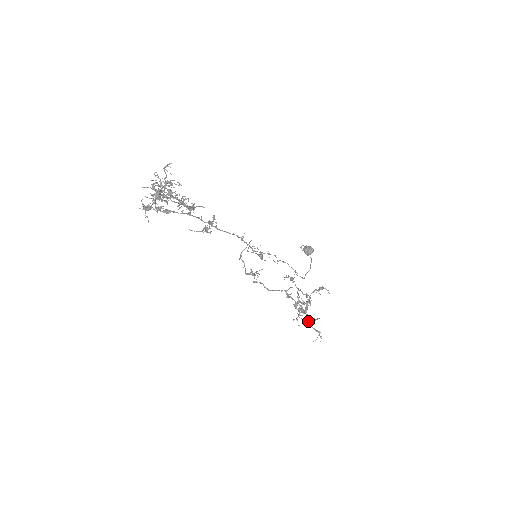
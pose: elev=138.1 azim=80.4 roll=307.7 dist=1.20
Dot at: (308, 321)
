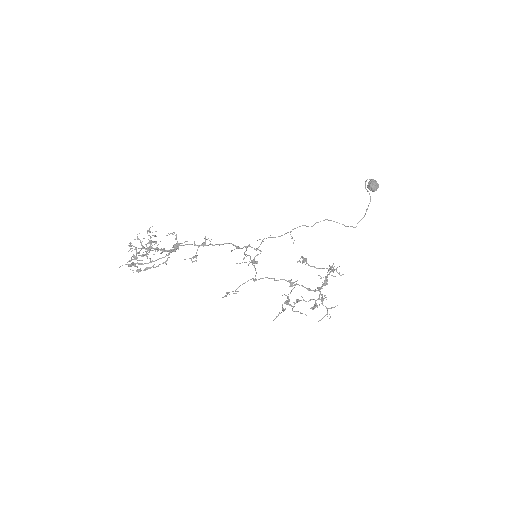
Dot at: (324, 296)
